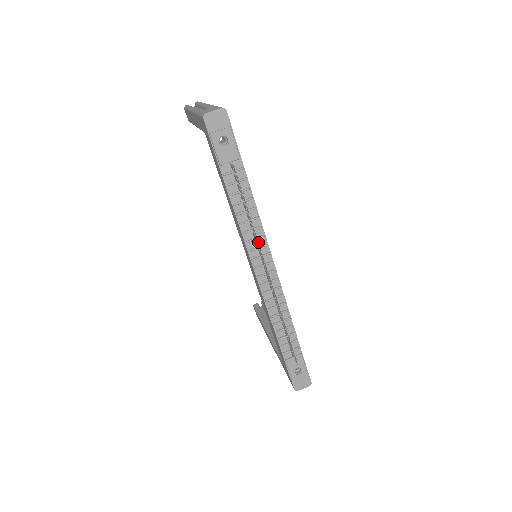
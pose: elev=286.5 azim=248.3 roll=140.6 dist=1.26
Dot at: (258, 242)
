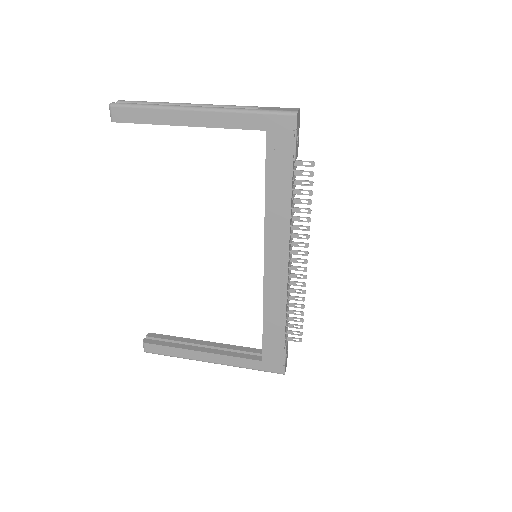
Dot at: (309, 230)
